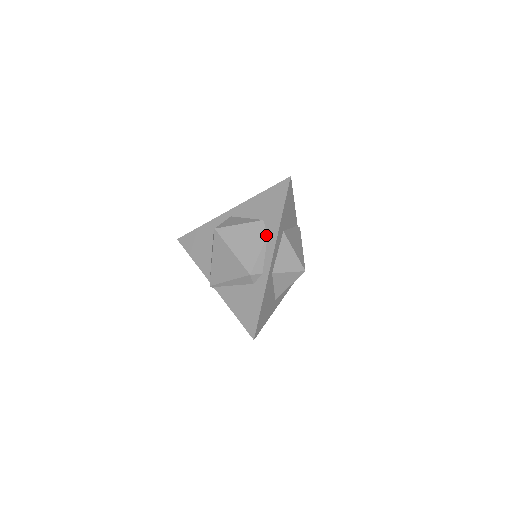
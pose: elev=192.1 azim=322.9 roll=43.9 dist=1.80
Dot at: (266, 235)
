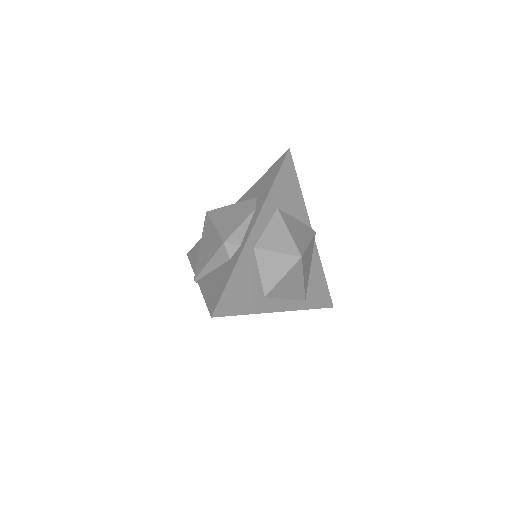
Dot at: (254, 208)
